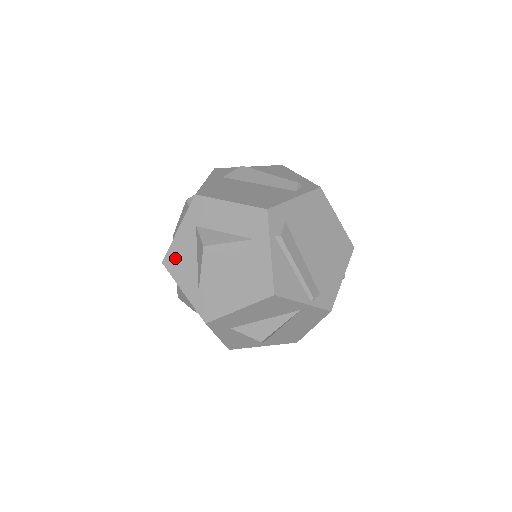
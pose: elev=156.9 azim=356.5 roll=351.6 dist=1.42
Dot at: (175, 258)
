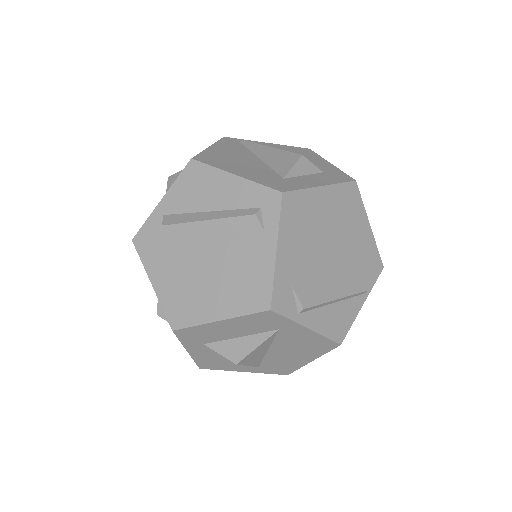
Dot at: (209, 363)
